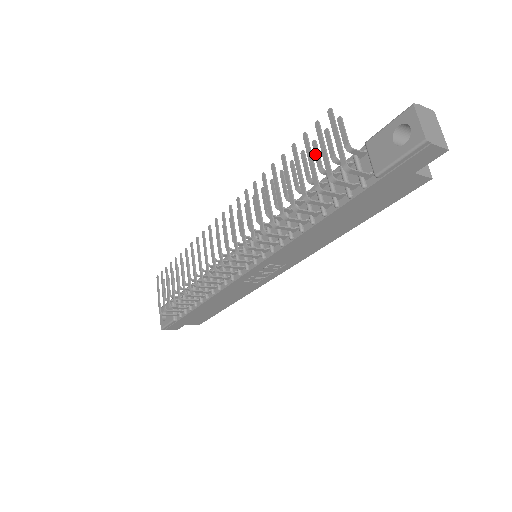
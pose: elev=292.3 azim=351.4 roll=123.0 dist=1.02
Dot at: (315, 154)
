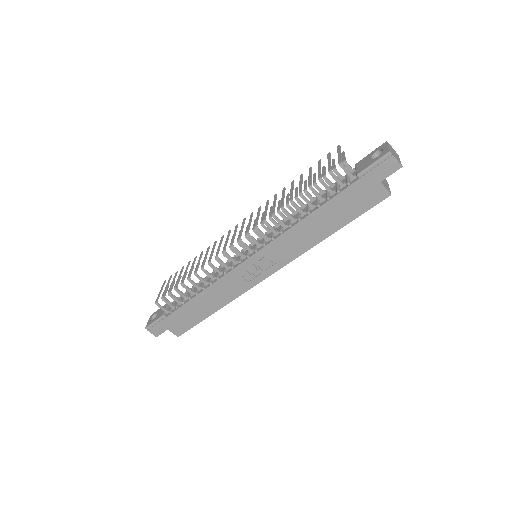
Dot at: (323, 171)
